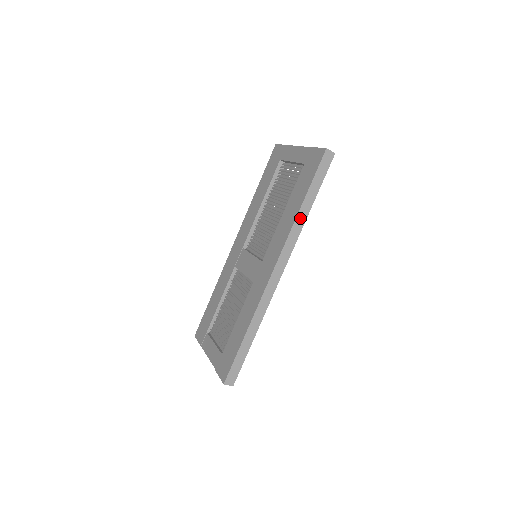
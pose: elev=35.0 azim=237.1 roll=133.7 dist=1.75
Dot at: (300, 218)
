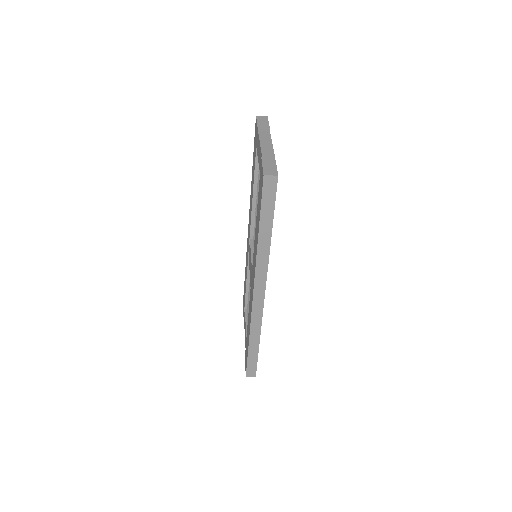
Dot at: (262, 248)
